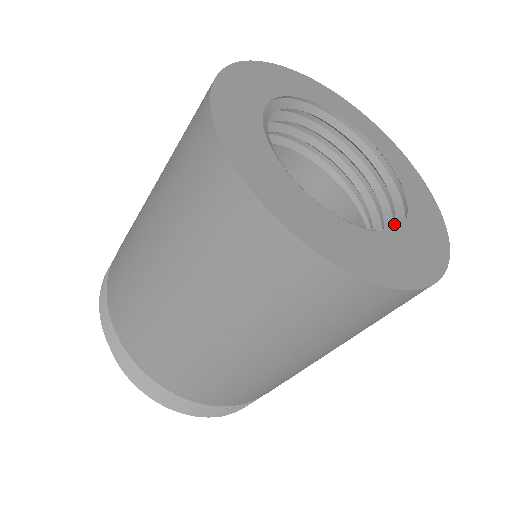
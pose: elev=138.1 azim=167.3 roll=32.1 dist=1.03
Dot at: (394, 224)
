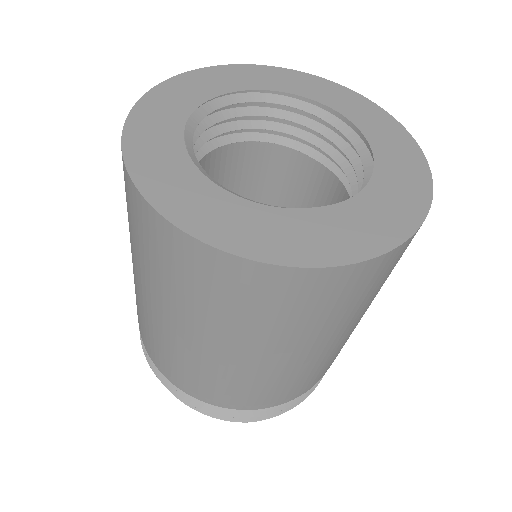
Dot at: occluded
